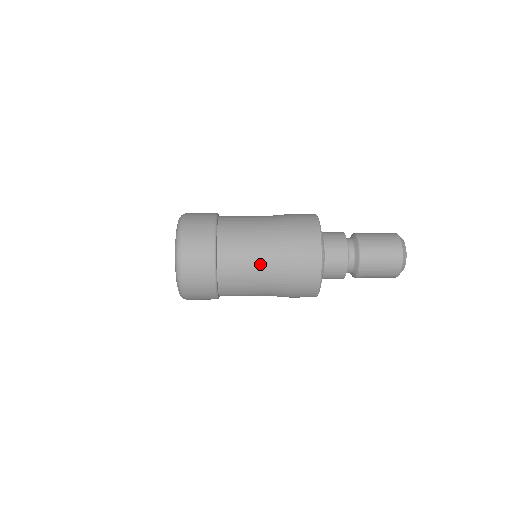
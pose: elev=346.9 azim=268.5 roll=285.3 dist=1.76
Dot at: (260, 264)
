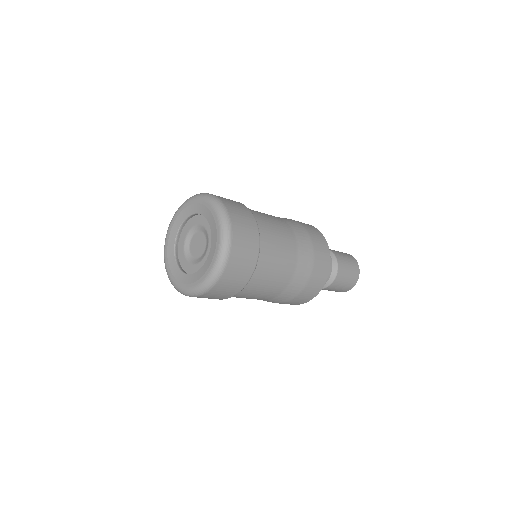
Dot at: (281, 223)
